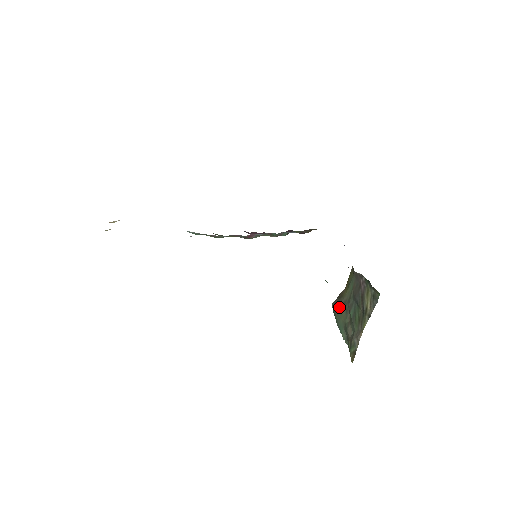
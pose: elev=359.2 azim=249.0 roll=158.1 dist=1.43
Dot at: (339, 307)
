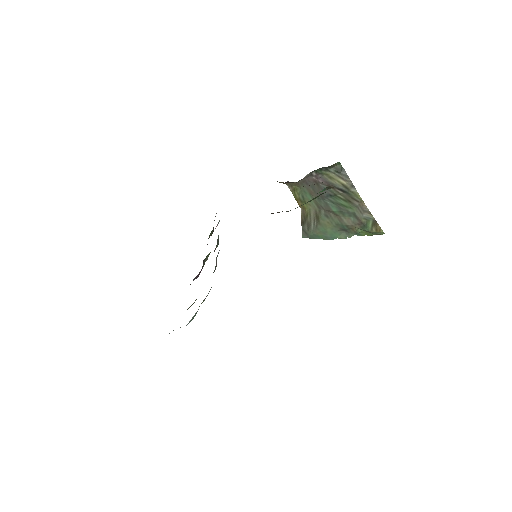
Dot at: (315, 226)
